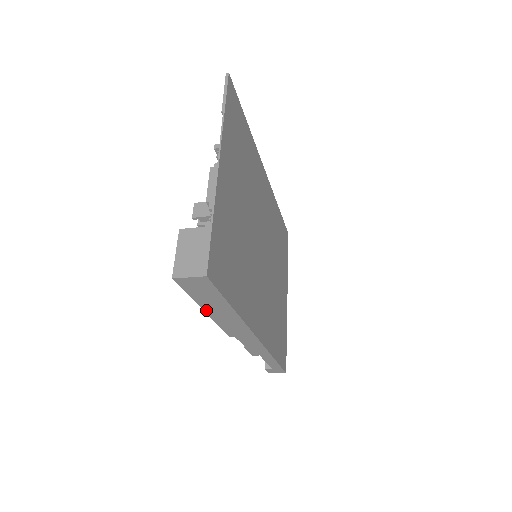
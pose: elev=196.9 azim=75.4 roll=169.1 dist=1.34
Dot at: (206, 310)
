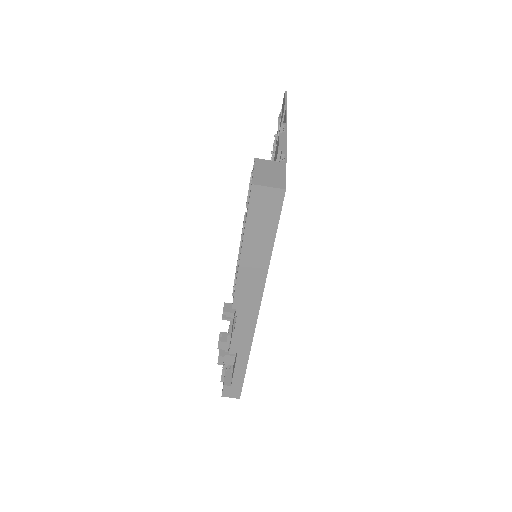
Dot at: (244, 249)
